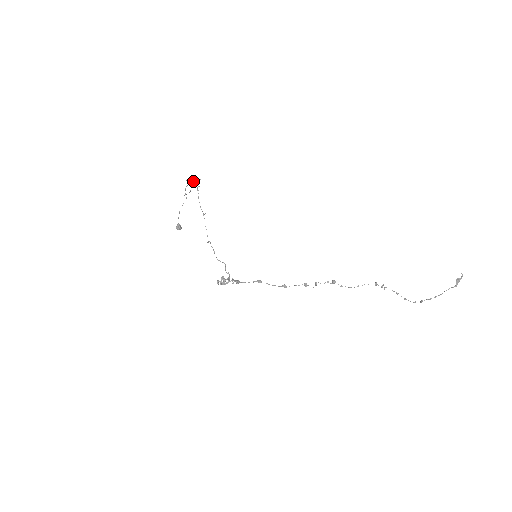
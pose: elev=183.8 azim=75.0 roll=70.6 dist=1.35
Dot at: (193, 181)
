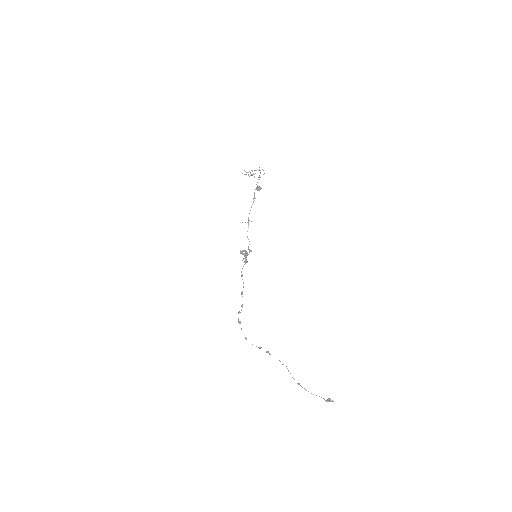
Dot at: (252, 171)
